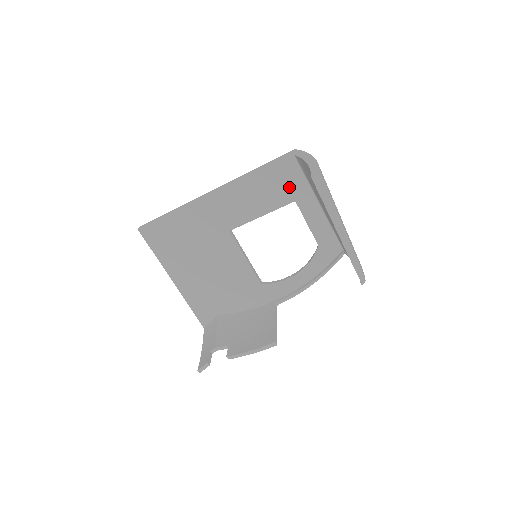
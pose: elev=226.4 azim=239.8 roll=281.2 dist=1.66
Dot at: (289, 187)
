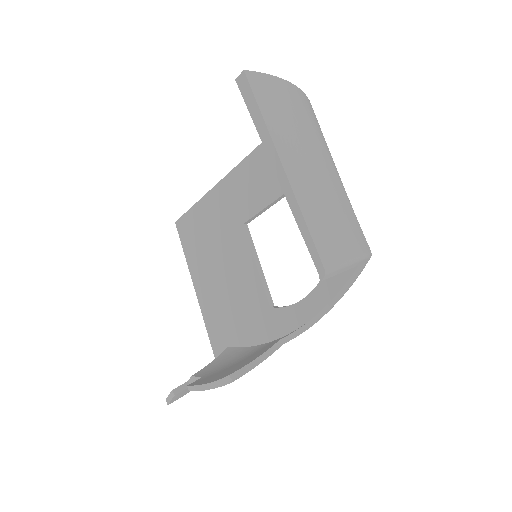
Dot at: occluded
